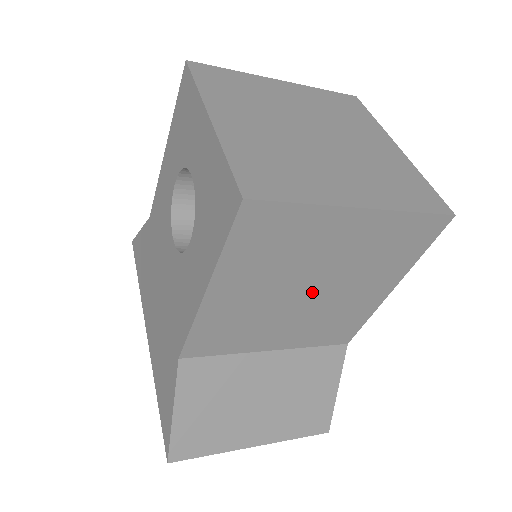
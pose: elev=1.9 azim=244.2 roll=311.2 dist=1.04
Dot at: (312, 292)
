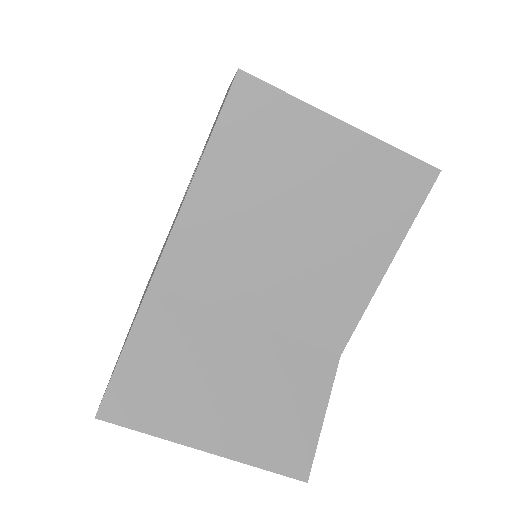
Dot at: (297, 231)
